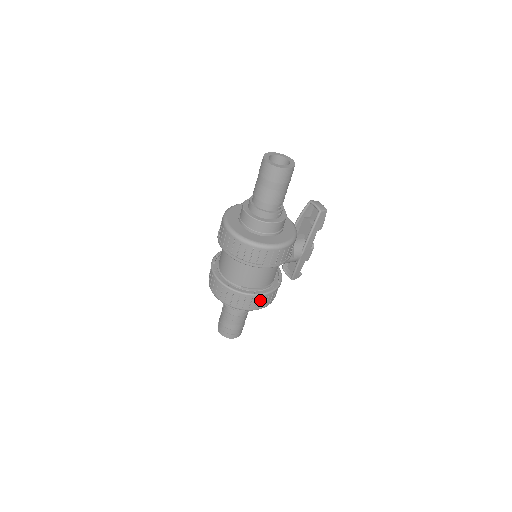
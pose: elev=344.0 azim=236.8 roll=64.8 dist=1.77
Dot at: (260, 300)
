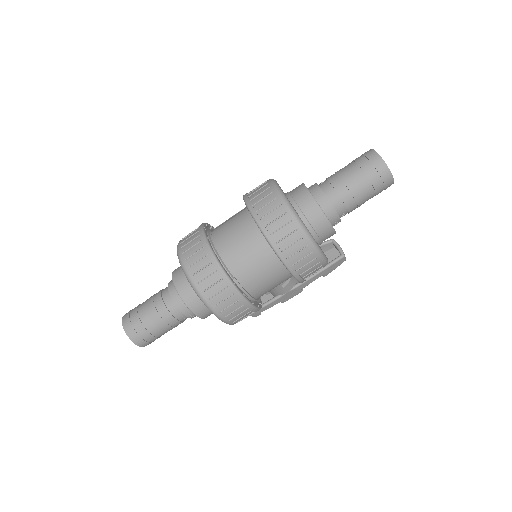
Dot at: (240, 310)
